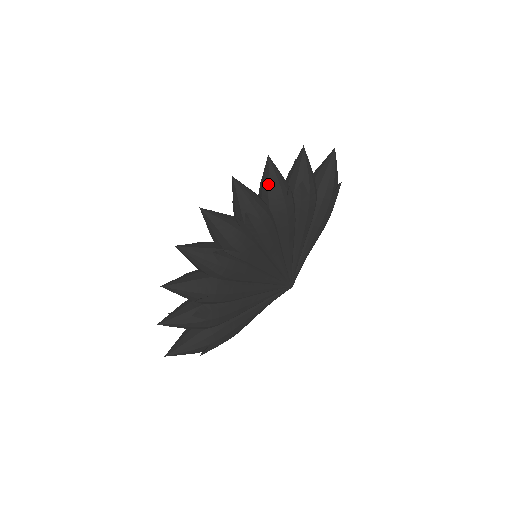
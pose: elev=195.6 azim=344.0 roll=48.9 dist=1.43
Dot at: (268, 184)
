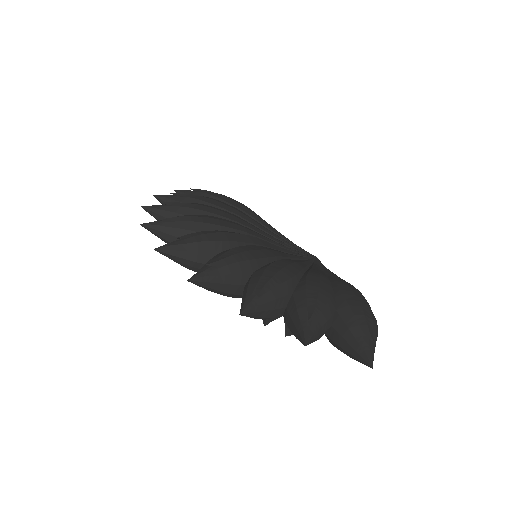
Dot at: occluded
